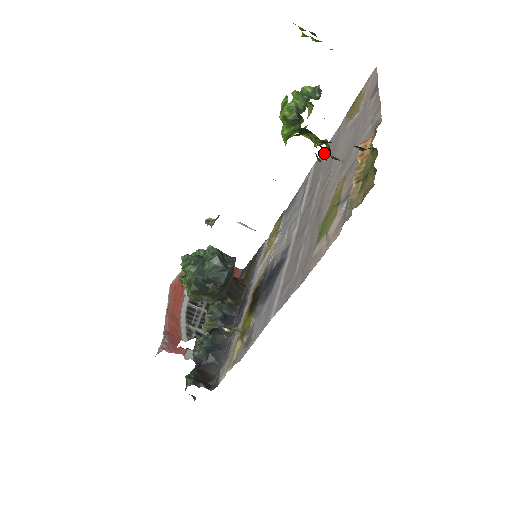
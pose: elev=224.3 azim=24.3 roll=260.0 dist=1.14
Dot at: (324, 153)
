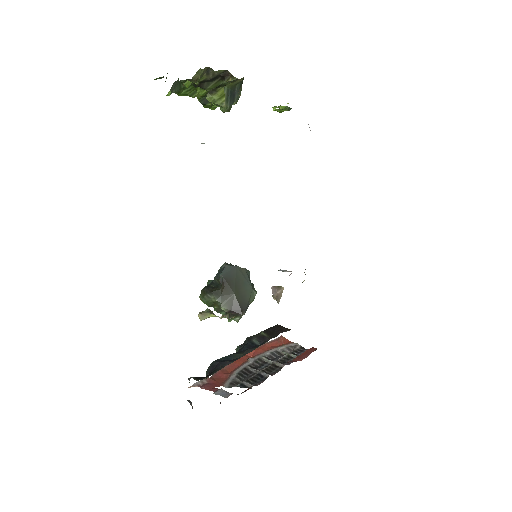
Dot at: occluded
